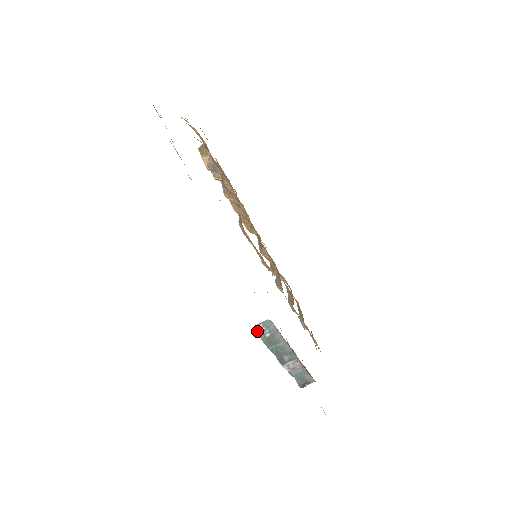
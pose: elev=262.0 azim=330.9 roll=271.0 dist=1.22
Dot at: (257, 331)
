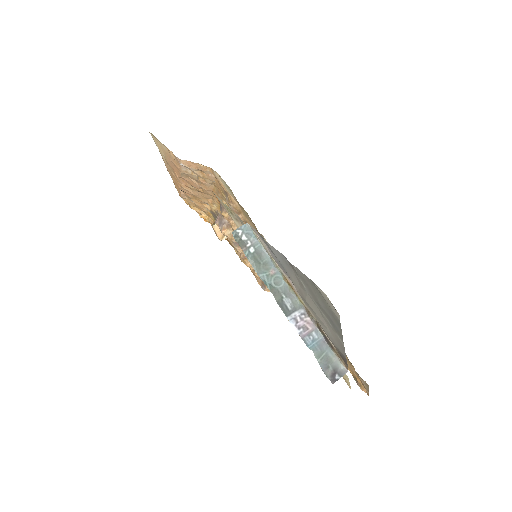
Dot at: (237, 240)
